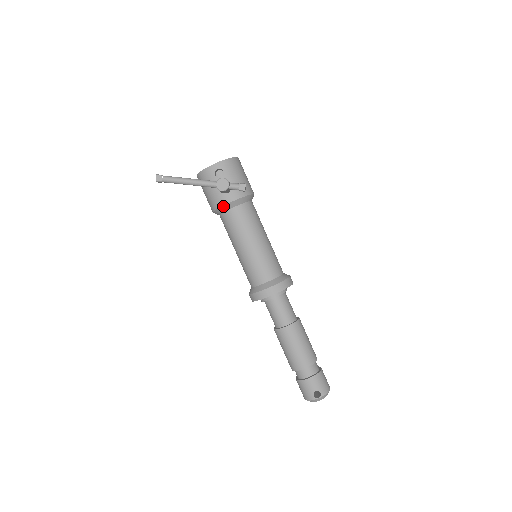
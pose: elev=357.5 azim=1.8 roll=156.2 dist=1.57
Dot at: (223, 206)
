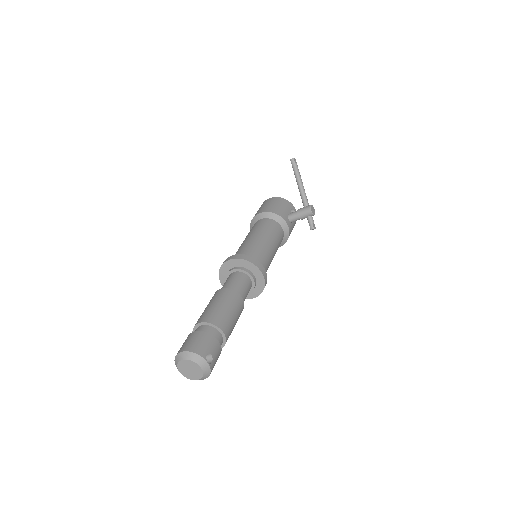
Dot at: (281, 218)
